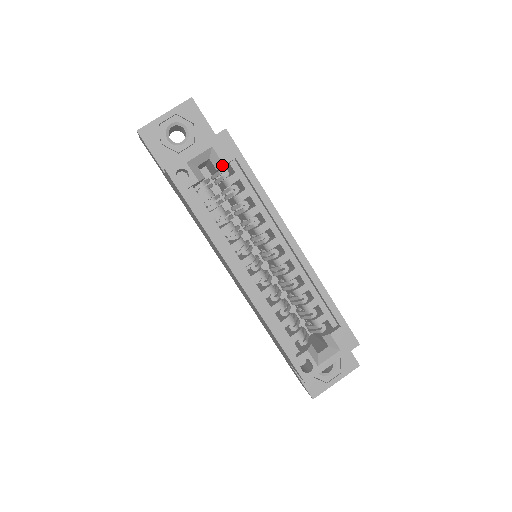
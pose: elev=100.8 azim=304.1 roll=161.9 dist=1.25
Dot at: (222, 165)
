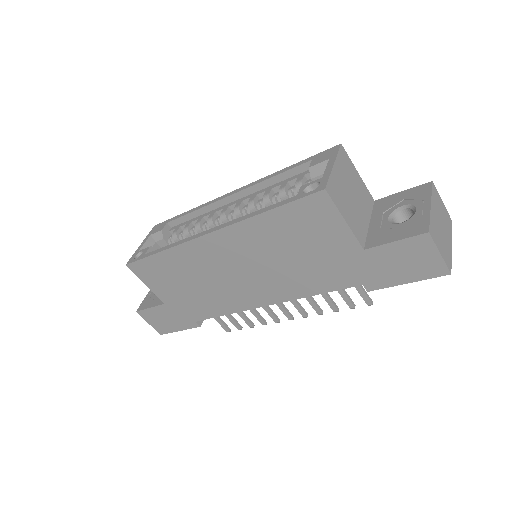
Dot at: (161, 232)
